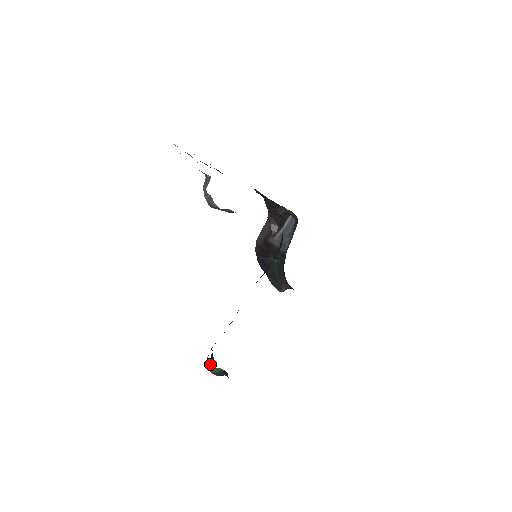
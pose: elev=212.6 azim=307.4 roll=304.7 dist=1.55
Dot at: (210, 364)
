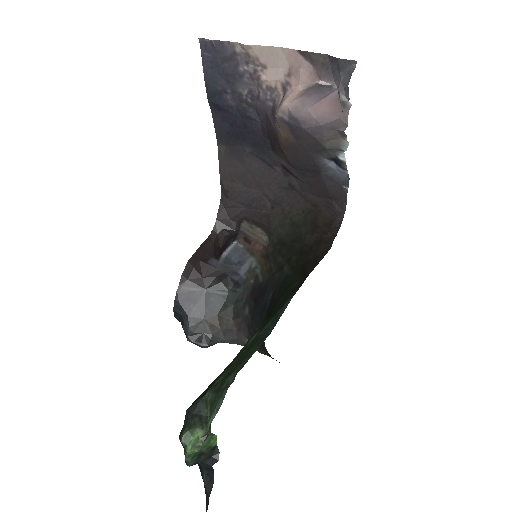
Dot at: (197, 428)
